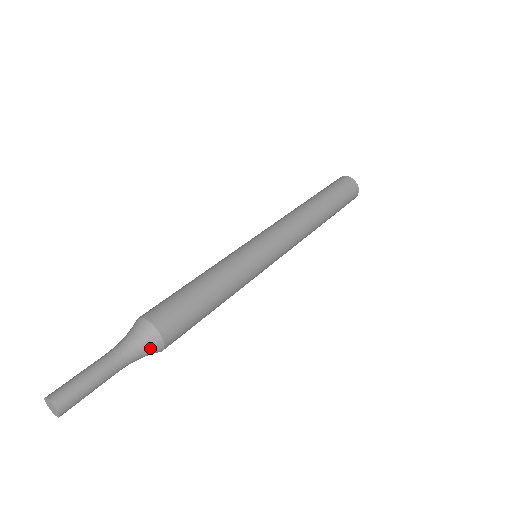
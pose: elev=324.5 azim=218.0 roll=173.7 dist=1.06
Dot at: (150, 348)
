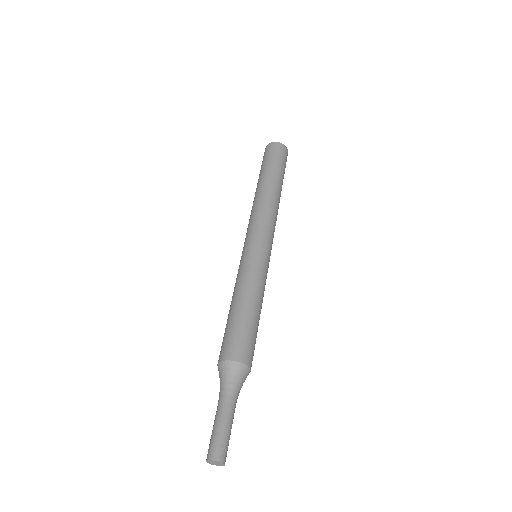
Dot at: occluded
